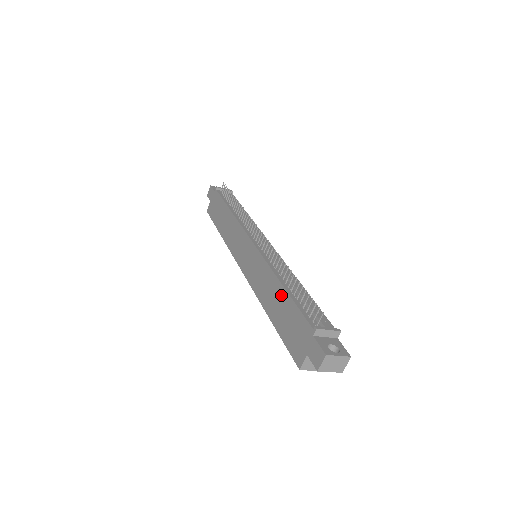
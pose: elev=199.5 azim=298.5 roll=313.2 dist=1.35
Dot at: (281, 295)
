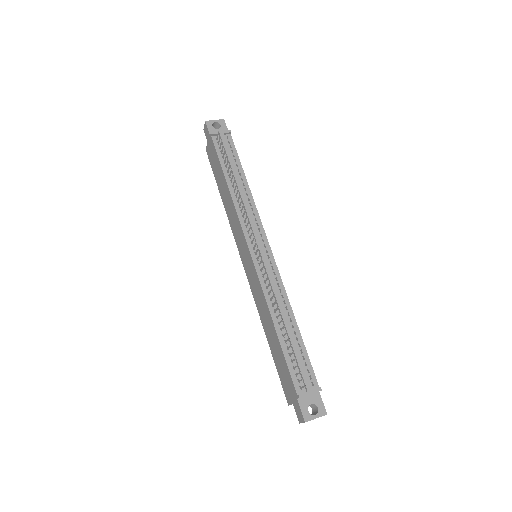
Dot at: (275, 336)
